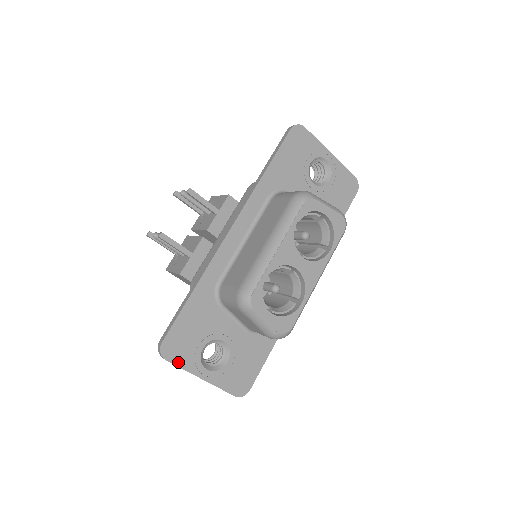
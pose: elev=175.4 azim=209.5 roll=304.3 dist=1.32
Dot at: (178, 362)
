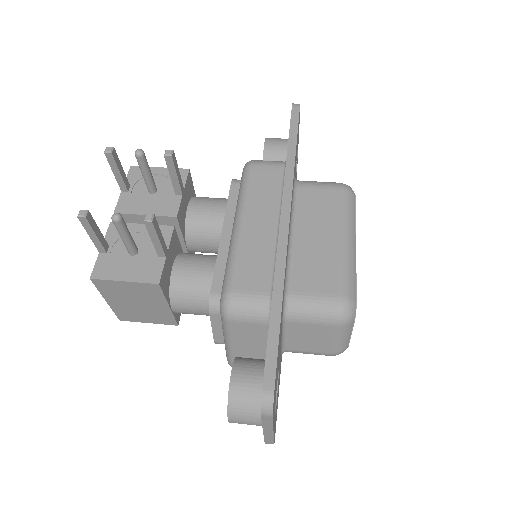
Dot at: (273, 415)
